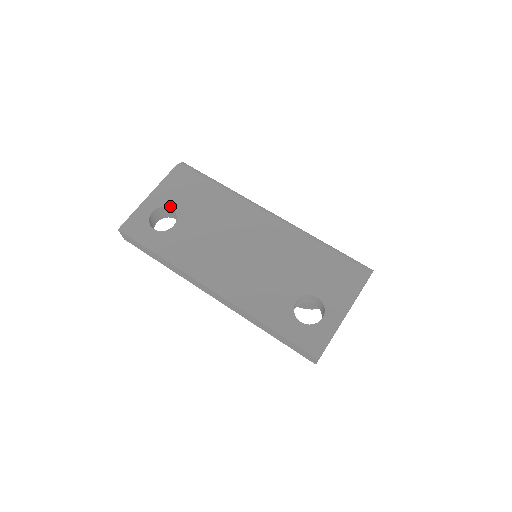
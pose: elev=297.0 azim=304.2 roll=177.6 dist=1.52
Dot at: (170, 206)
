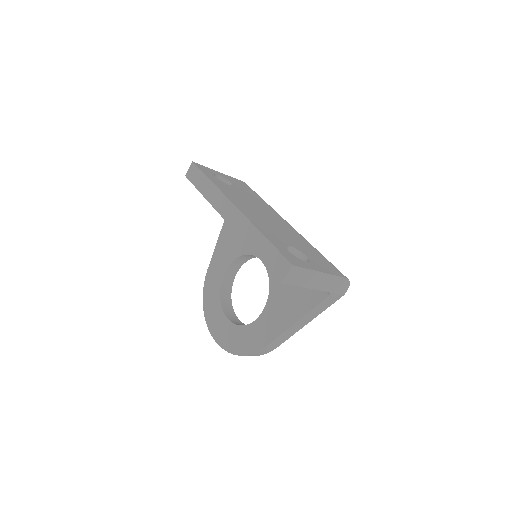
Dot at: (231, 182)
